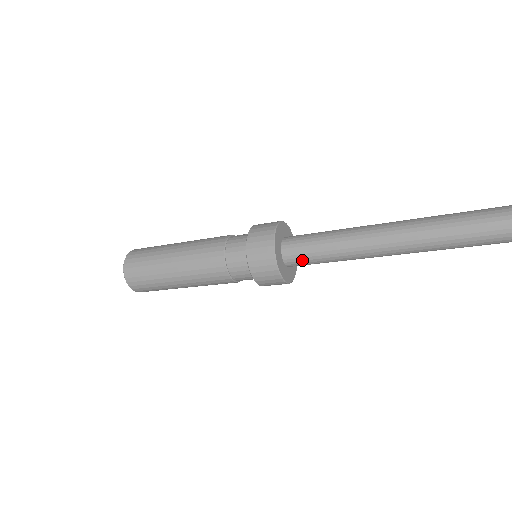
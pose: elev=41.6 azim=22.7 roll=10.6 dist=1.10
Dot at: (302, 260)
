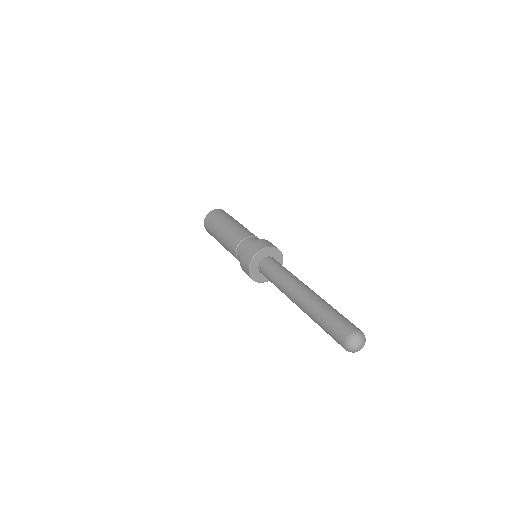
Dot at: (266, 277)
